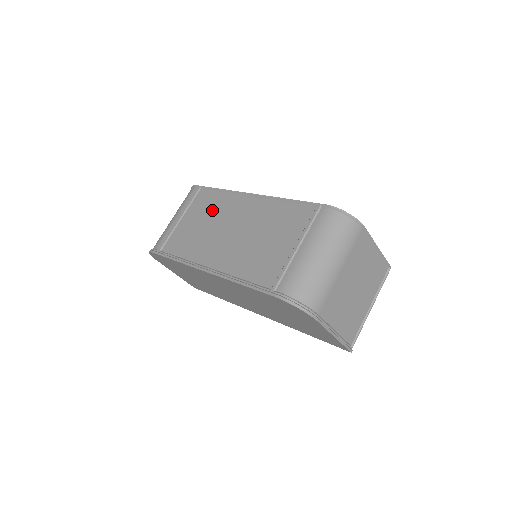
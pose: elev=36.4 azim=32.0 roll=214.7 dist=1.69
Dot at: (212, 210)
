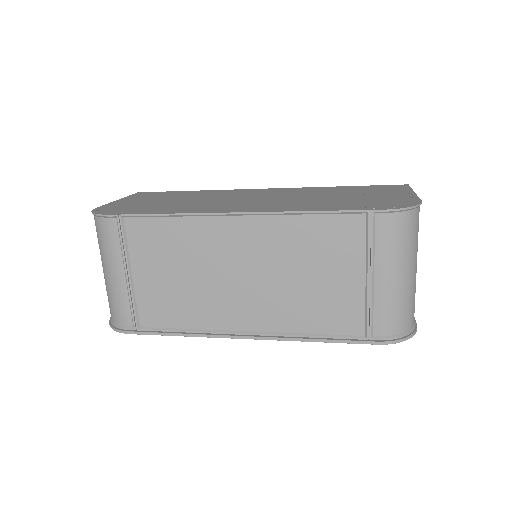
Dot at: (180, 251)
